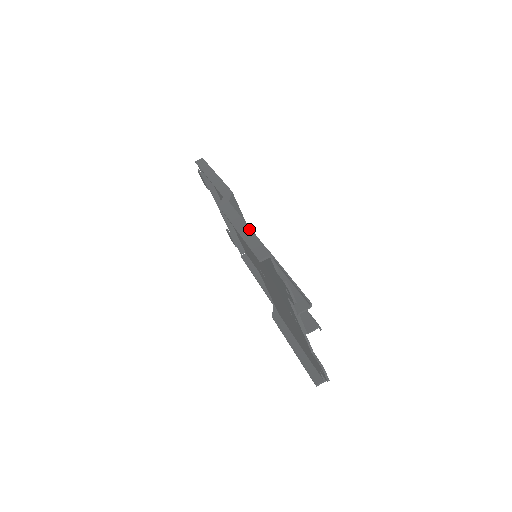
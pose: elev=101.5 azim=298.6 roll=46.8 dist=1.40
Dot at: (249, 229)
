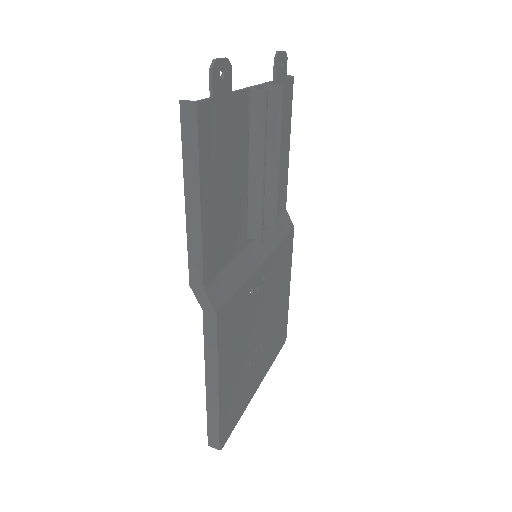
Dot at: (289, 136)
